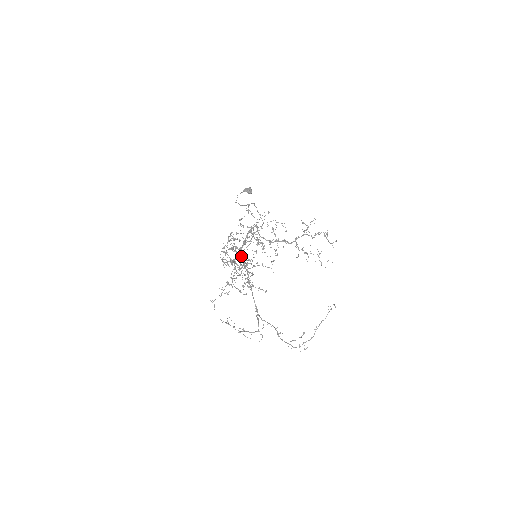
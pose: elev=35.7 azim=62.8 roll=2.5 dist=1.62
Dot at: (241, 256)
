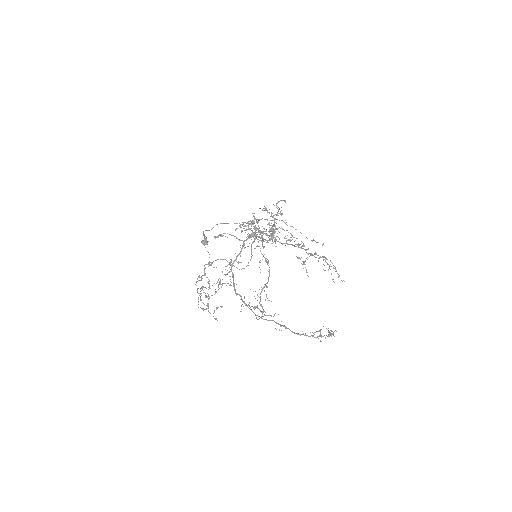
Dot at: occluded
